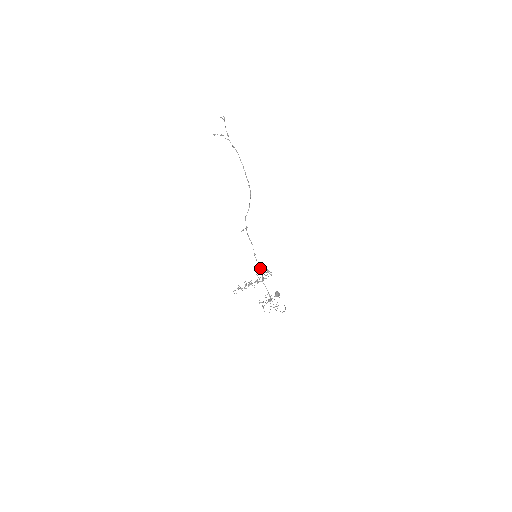
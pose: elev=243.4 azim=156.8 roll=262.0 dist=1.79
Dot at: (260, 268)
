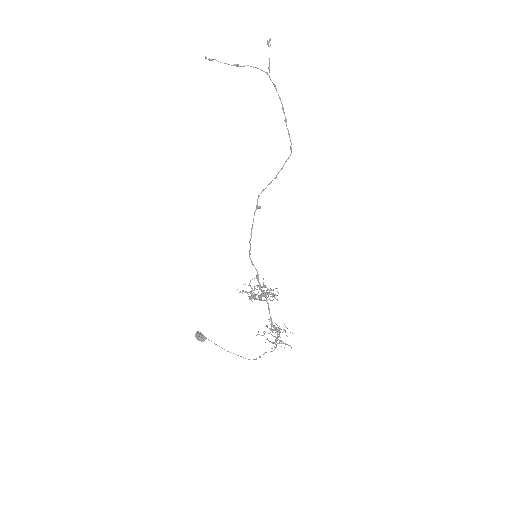
Dot at: occluded
